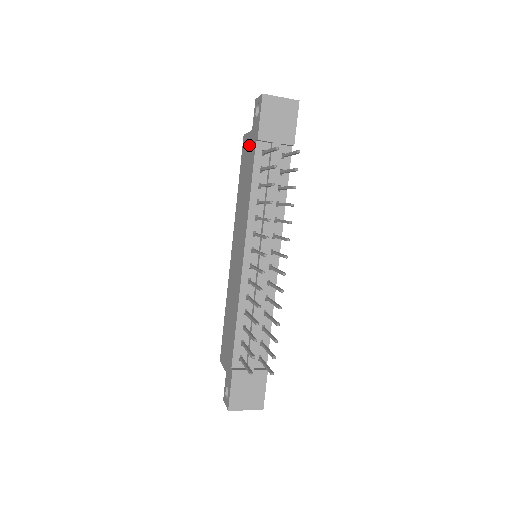
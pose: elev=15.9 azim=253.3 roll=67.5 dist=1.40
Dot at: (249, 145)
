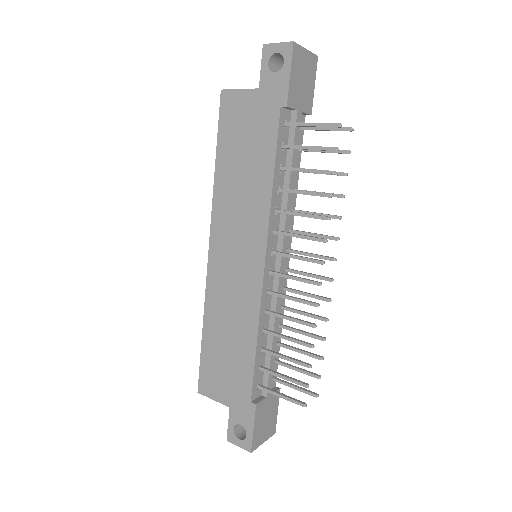
Dot at: (252, 109)
